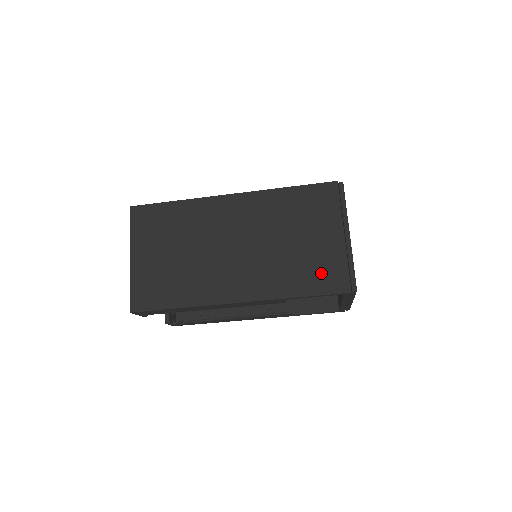
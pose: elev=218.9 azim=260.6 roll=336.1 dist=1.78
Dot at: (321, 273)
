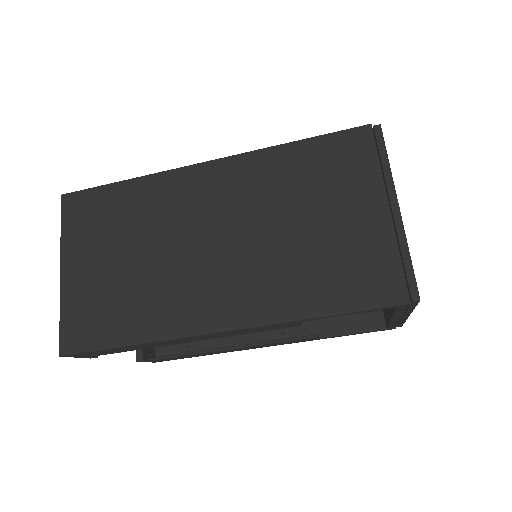
Dot at: (356, 274)
